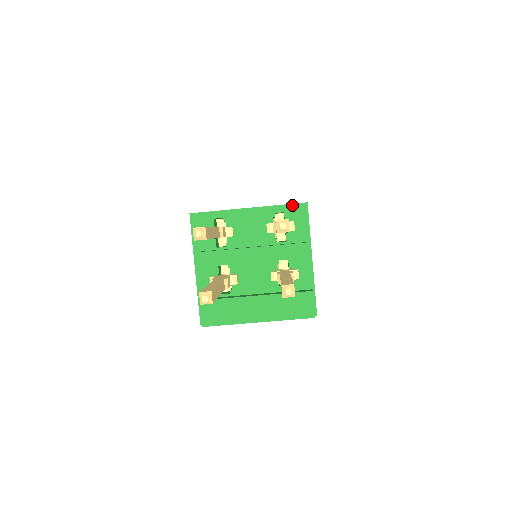
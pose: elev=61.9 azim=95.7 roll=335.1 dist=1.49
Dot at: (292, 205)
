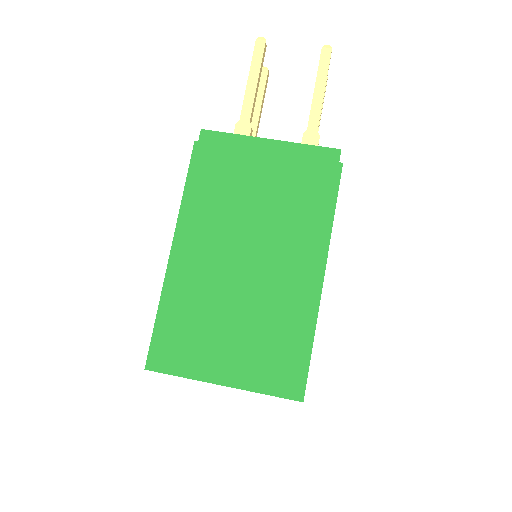
Dot at: occluded
